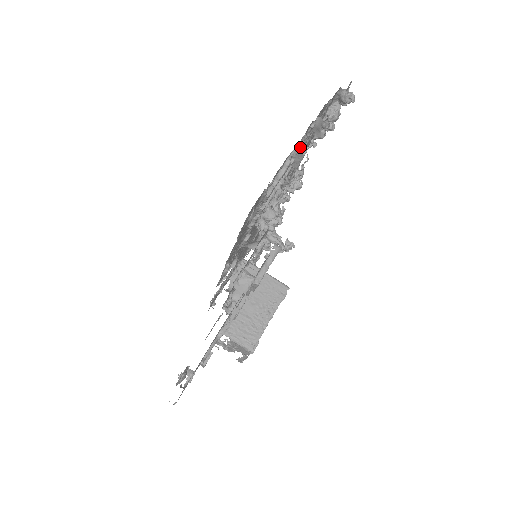
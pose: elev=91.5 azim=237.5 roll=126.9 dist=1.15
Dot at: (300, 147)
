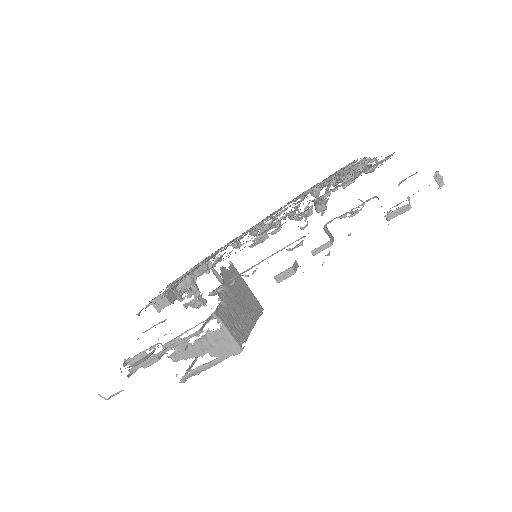
Dot at: (373, 160)
